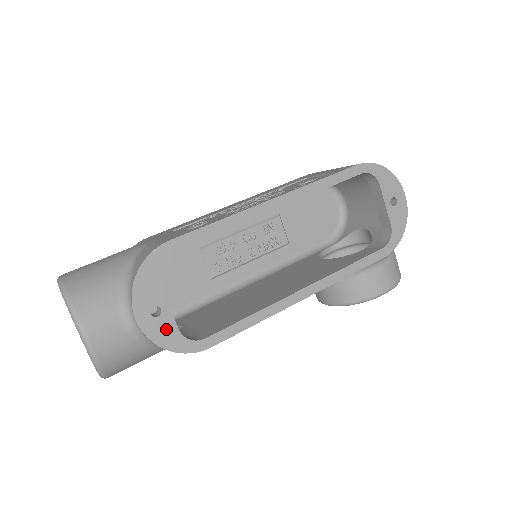
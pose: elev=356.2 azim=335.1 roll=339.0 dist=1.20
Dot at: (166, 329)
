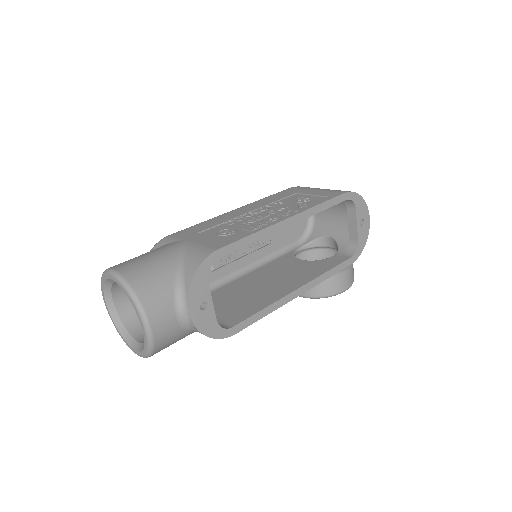
Dot at: (208, 320)
